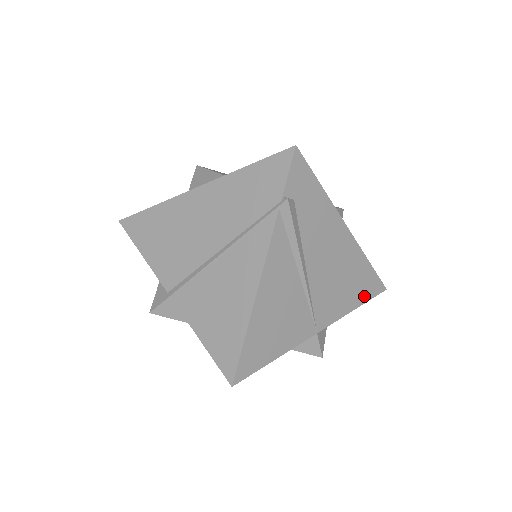
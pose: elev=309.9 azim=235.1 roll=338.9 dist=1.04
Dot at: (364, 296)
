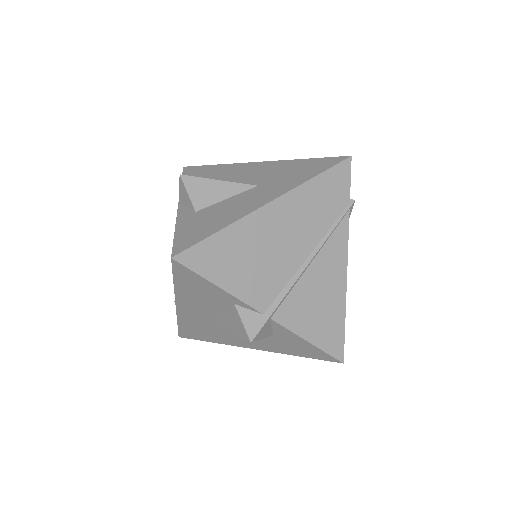
Dot at: occluded
